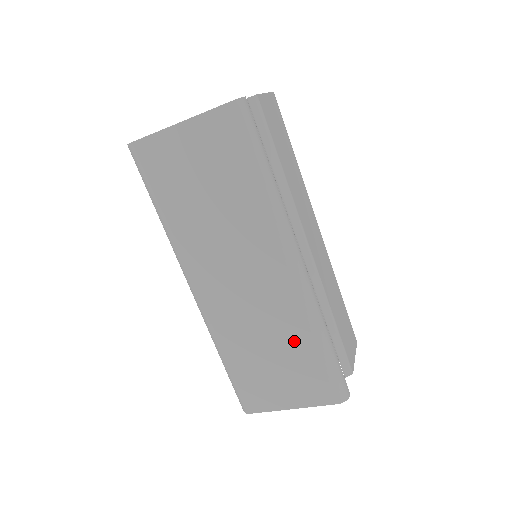
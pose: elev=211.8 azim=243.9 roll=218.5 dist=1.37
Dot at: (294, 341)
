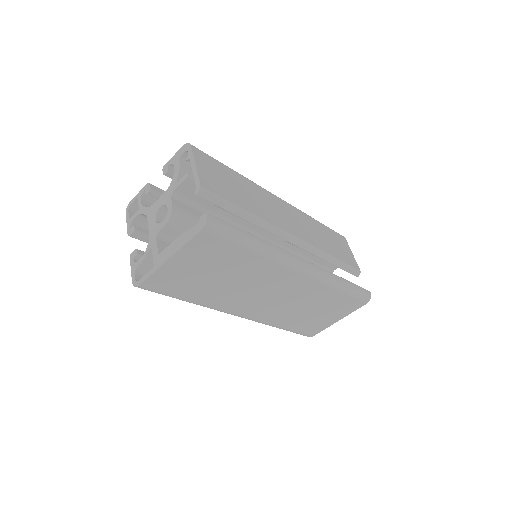
Dot at: (324, 298)
